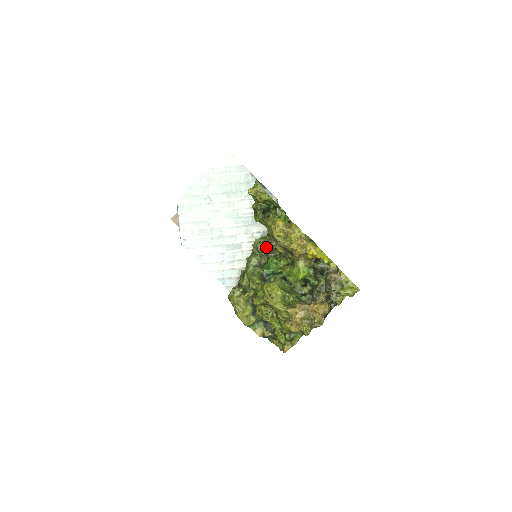
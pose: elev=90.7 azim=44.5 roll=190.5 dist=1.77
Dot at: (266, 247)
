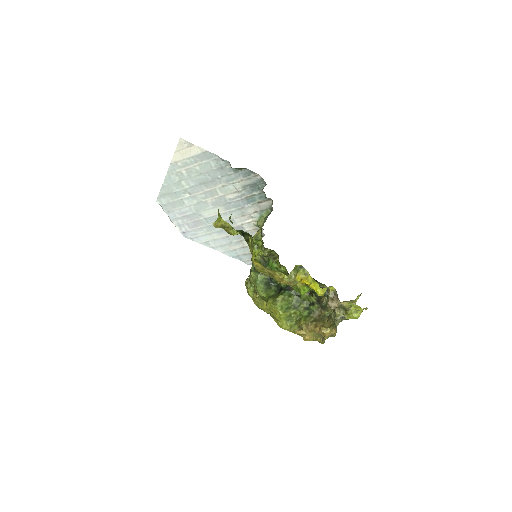
Dot at: (261, 253)
